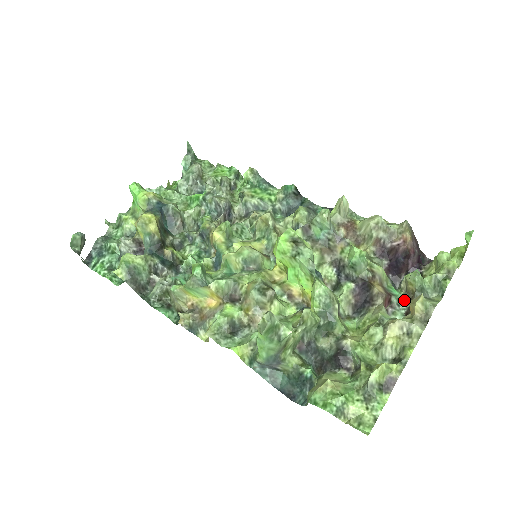
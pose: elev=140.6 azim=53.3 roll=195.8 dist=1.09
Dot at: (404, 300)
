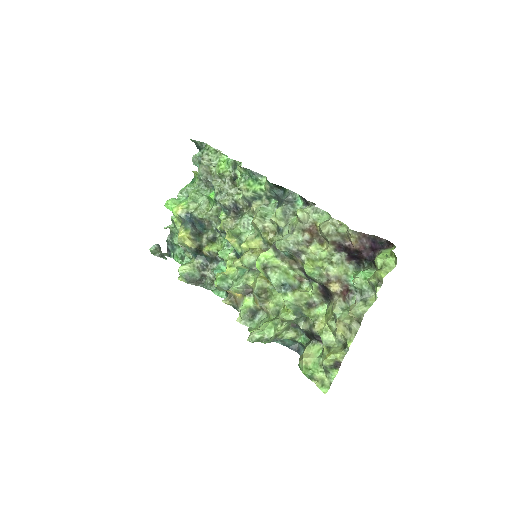
Dot at: occluded
